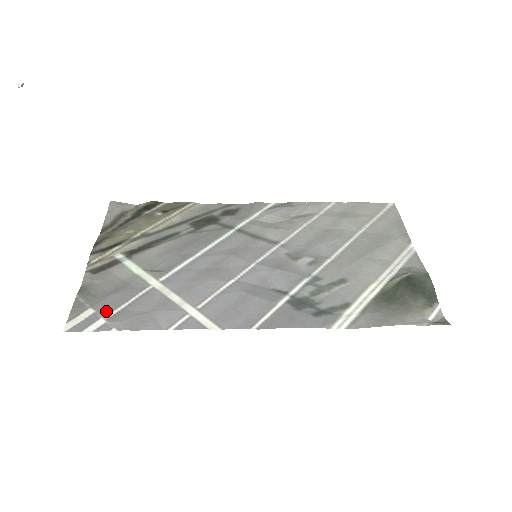
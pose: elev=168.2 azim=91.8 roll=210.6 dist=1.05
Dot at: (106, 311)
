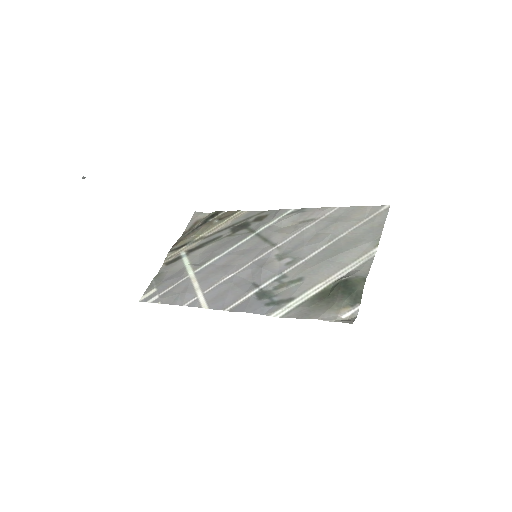
Dot at: (161, 291)
